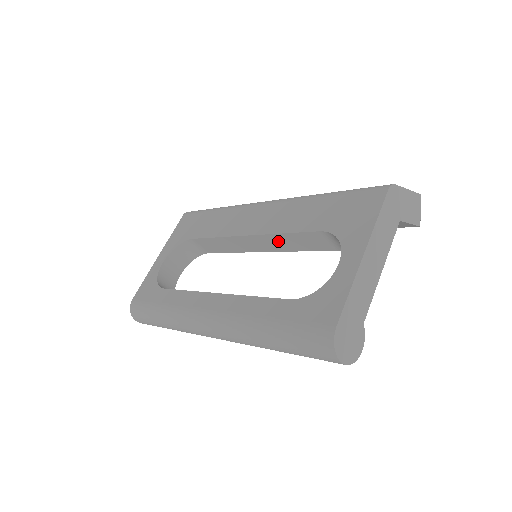
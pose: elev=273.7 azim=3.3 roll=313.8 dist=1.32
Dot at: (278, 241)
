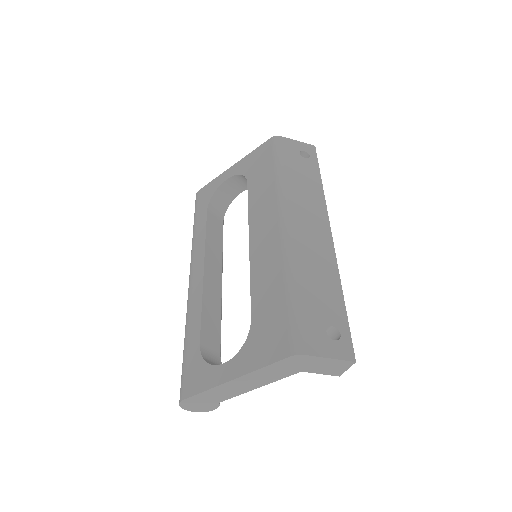
Dot at: occluded
